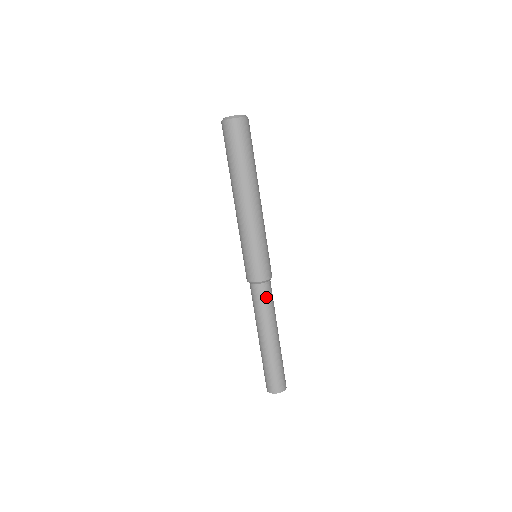
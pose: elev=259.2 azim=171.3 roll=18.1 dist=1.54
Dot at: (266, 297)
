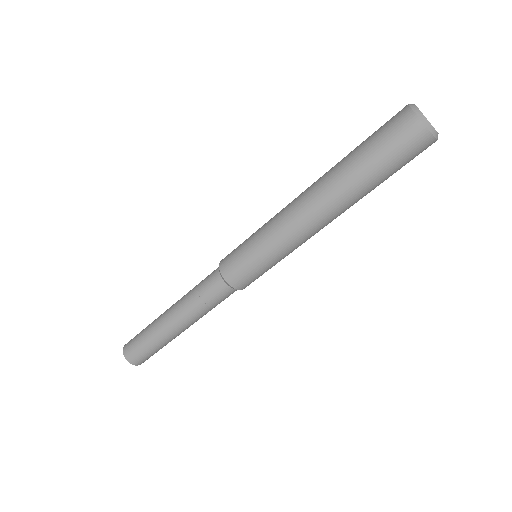
Dot at: occluded
